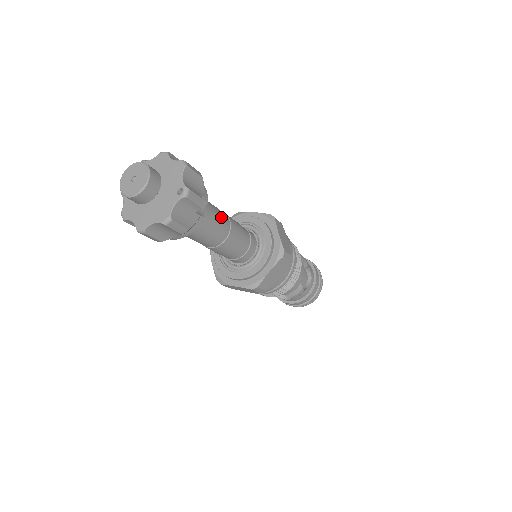
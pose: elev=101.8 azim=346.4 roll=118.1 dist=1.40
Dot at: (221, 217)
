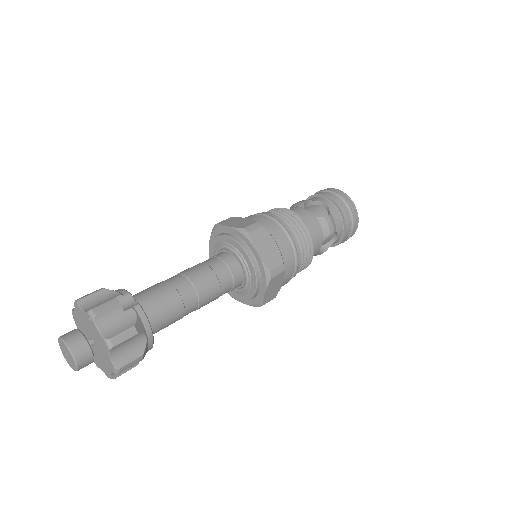
Dot at: (167, 283)
